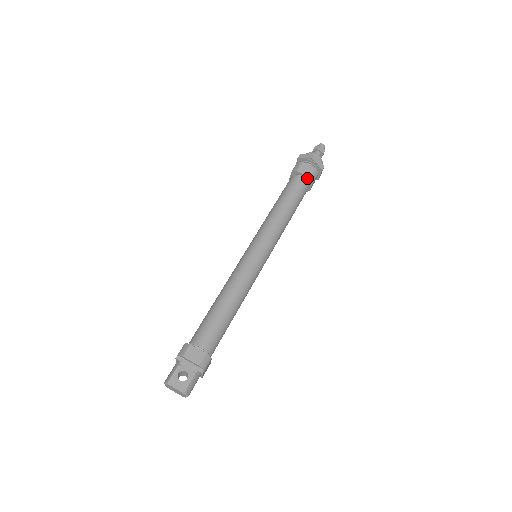
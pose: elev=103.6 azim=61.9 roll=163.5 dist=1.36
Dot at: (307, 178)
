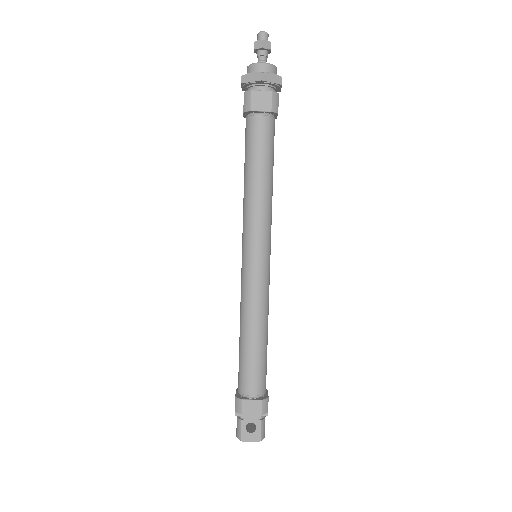
Dot at: (268, 113)
